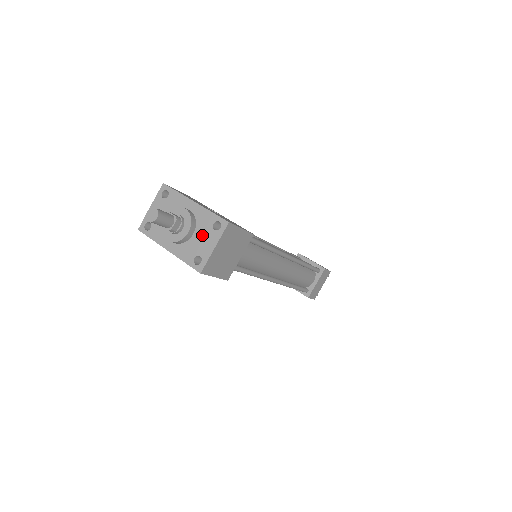
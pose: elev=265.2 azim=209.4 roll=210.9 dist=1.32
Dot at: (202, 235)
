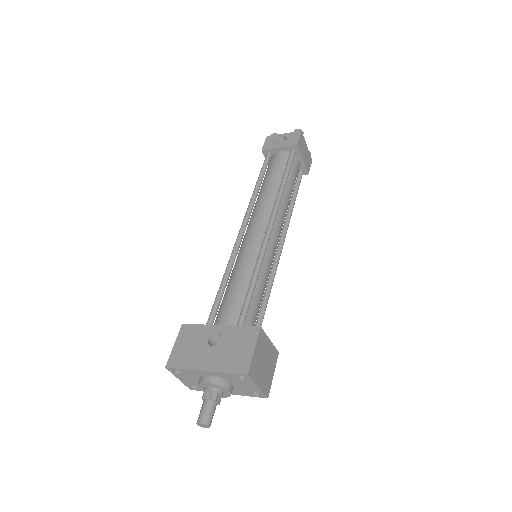
Dot at: (239, 384)
